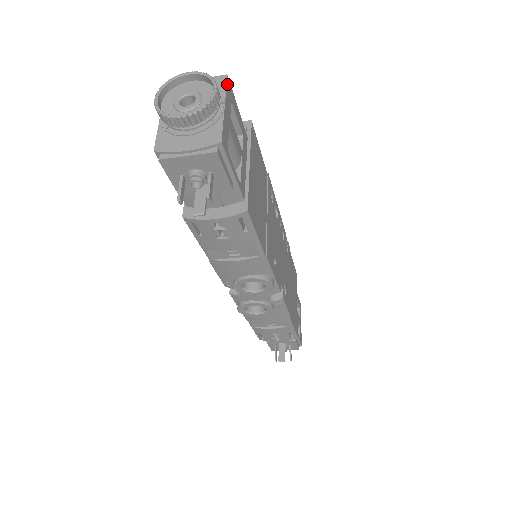
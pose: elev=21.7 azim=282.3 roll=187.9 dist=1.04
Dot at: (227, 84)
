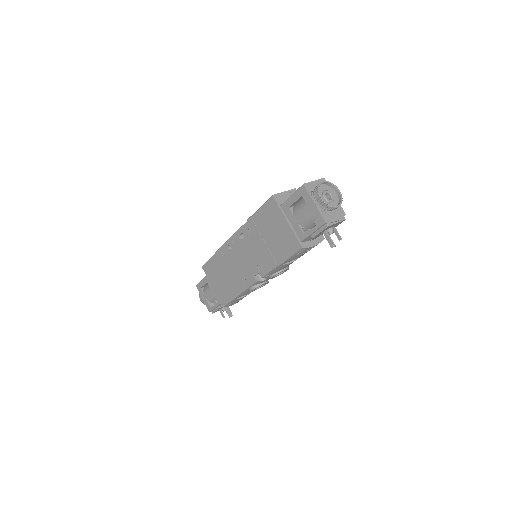
Dot at: occluded
